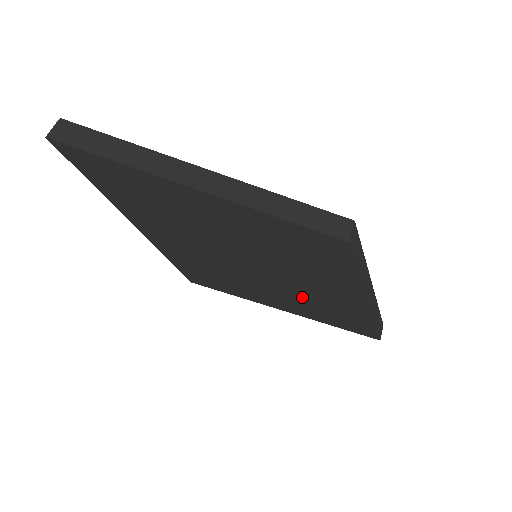
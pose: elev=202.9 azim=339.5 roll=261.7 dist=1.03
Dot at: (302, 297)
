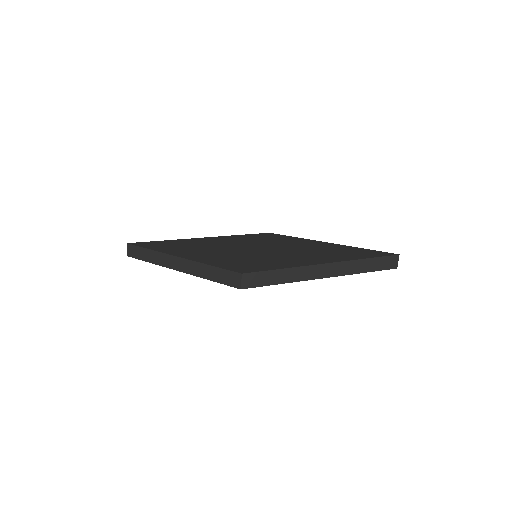
Dot at: occluded
